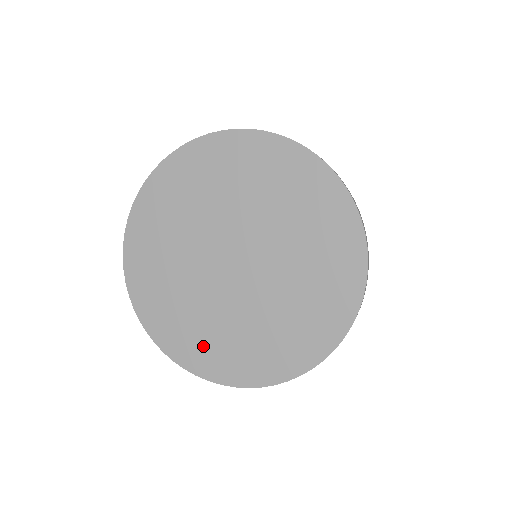
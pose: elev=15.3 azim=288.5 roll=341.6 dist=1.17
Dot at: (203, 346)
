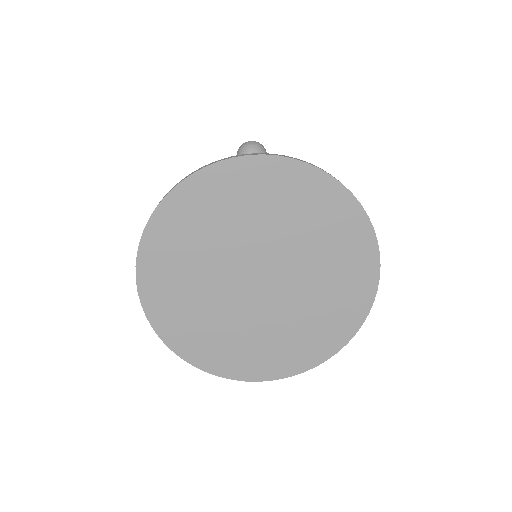
Dot at: (218, 349)
